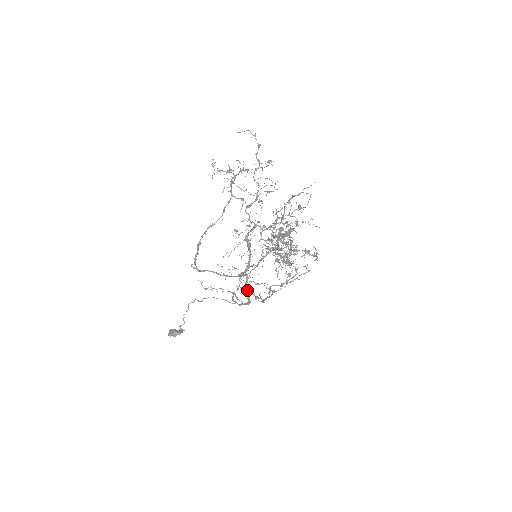
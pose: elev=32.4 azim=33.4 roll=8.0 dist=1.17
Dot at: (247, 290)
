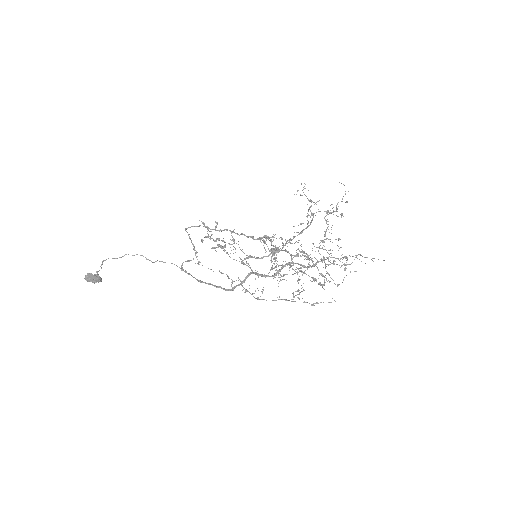
Dot at: occluded
